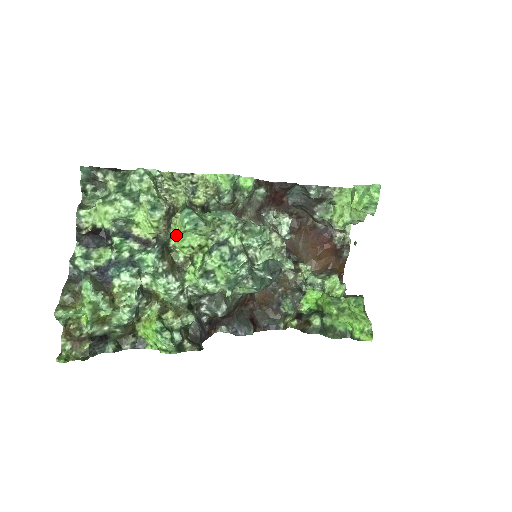
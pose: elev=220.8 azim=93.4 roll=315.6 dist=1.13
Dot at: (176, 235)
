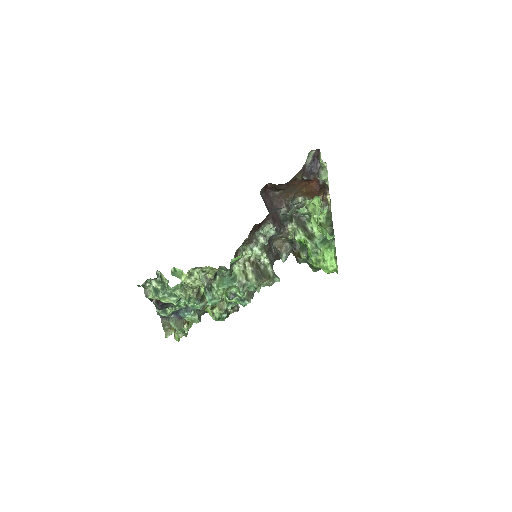
Dot at: occluded
